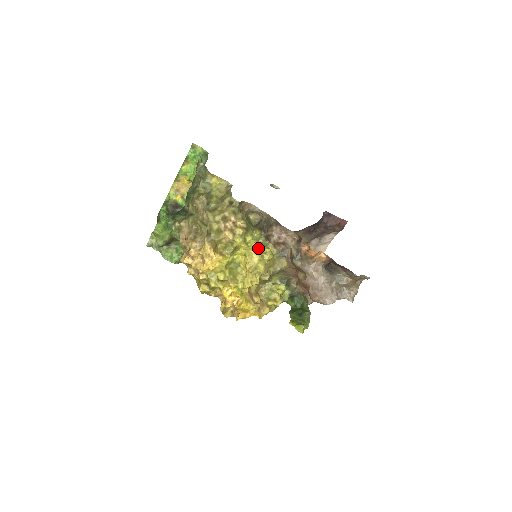
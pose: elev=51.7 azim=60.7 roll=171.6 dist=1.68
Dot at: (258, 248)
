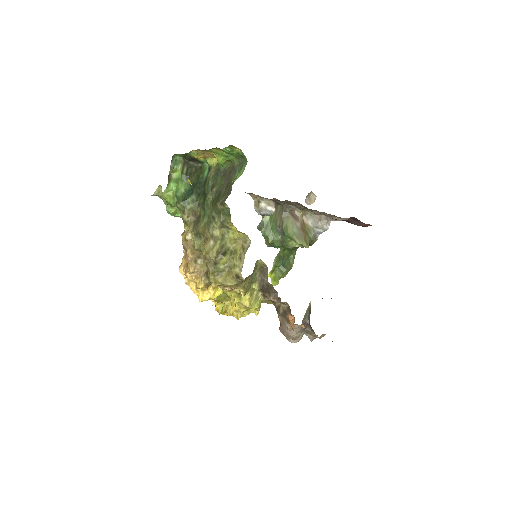
Dot at: (248, 307)
